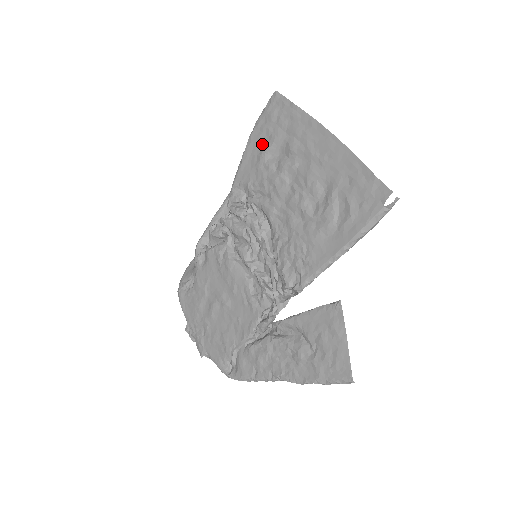
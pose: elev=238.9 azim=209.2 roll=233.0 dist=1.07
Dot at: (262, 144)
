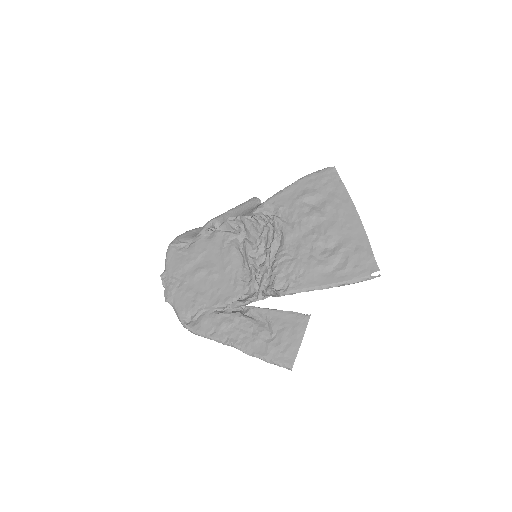
Dot at: (306, 190)
